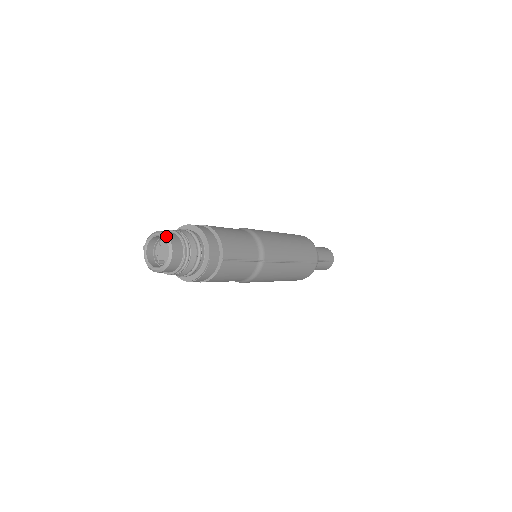
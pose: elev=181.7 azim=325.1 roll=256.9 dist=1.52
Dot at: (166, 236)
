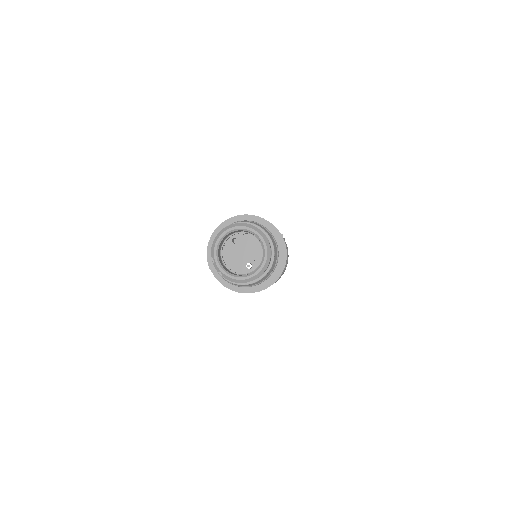
Dot at: (239, 224)
